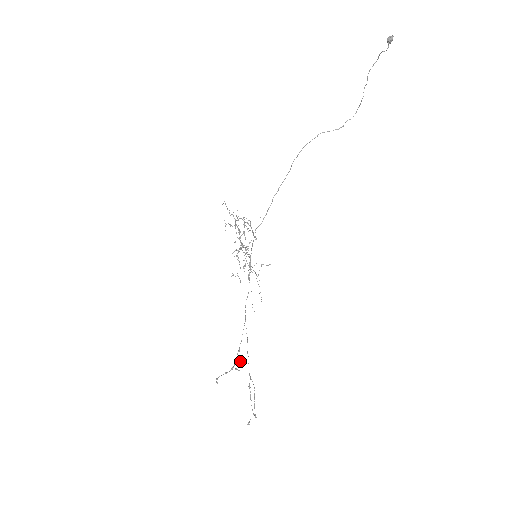
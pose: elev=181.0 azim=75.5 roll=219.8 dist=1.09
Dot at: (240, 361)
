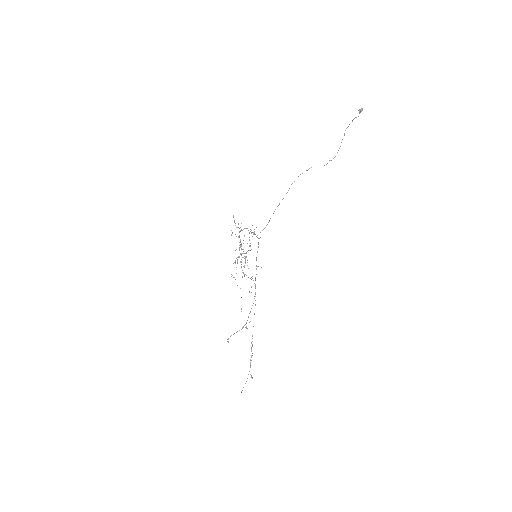
Dot at: (250, 321)
